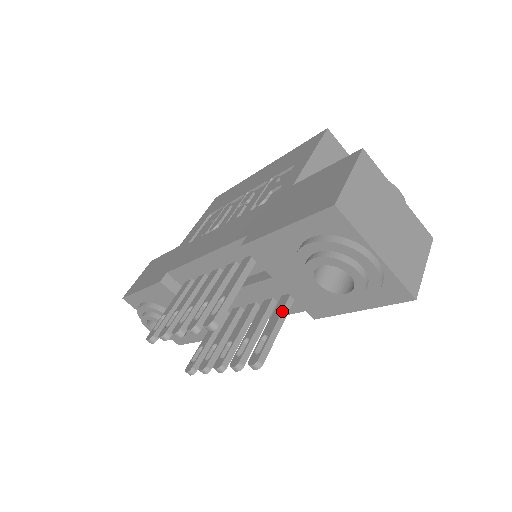
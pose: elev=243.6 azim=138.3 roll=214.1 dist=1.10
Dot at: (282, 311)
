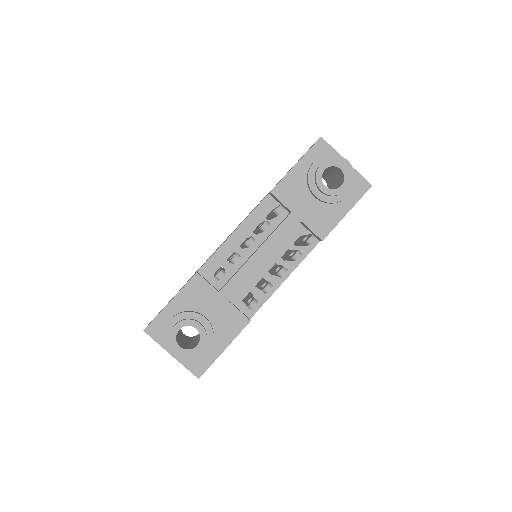
Dot at: (303, 235)
